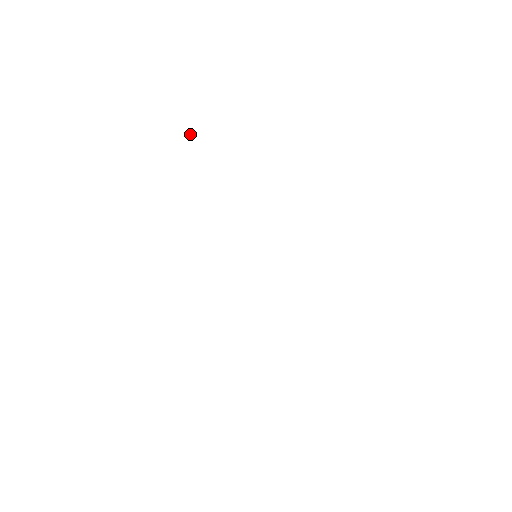
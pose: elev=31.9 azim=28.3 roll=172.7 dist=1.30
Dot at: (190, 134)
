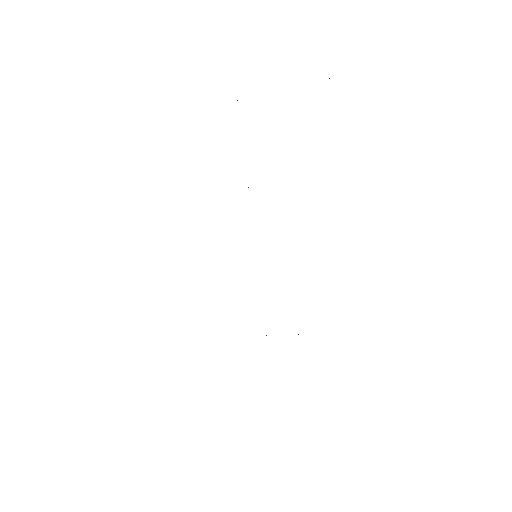
Dot at: occluded
